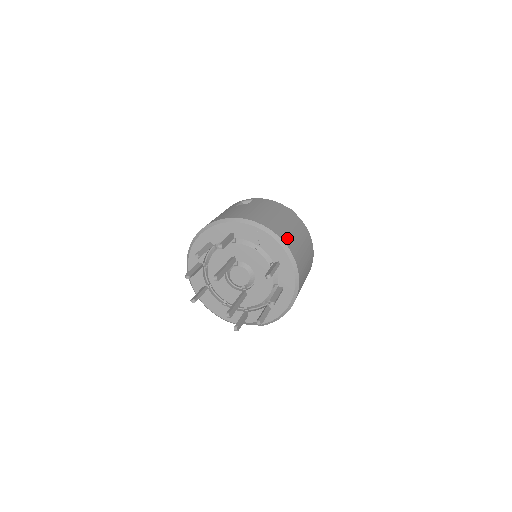
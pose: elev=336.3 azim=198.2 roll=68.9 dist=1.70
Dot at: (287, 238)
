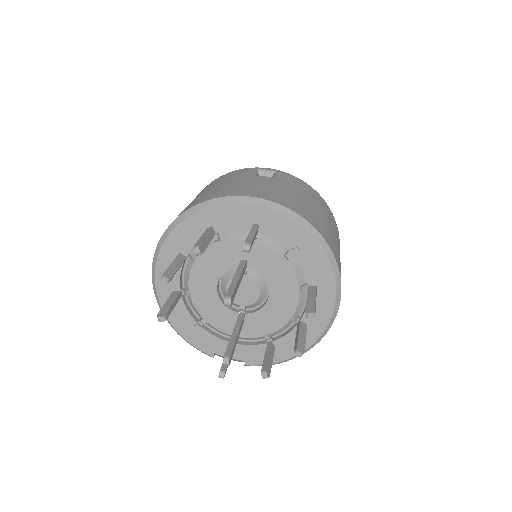
Dot at: (336, 252)
